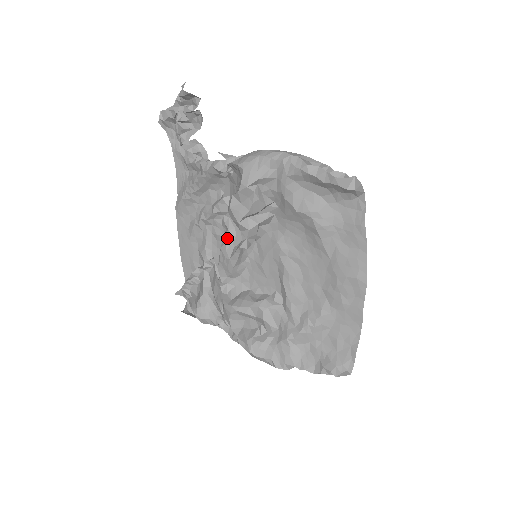
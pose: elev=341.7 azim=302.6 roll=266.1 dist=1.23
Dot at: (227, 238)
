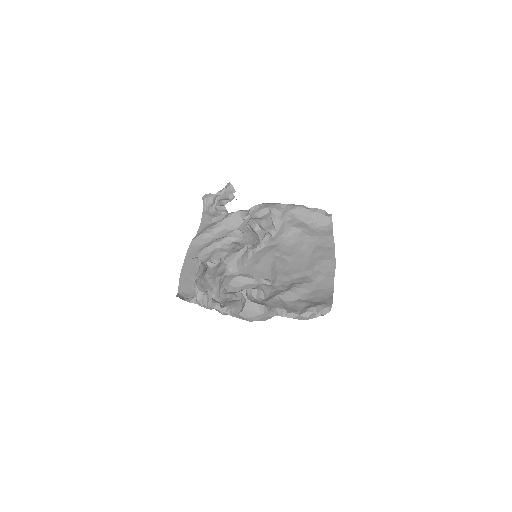
Dot at: (236, 247)
